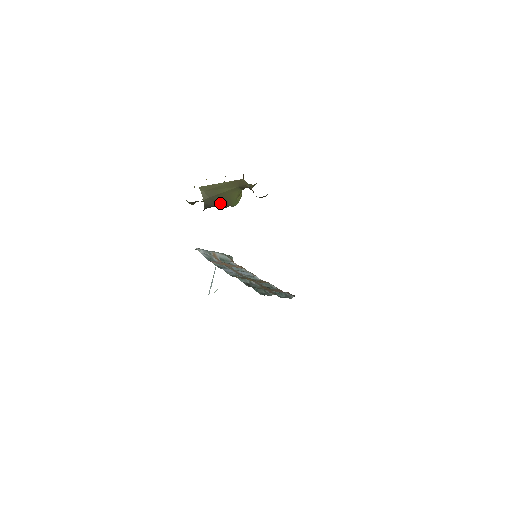
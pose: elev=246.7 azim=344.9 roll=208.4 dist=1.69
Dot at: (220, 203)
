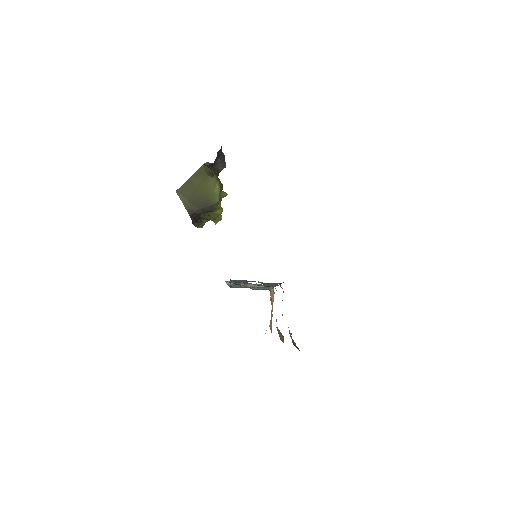
Dot at: (202, 204)
